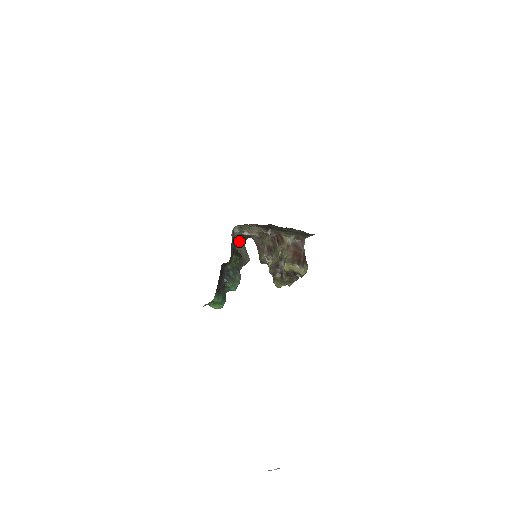
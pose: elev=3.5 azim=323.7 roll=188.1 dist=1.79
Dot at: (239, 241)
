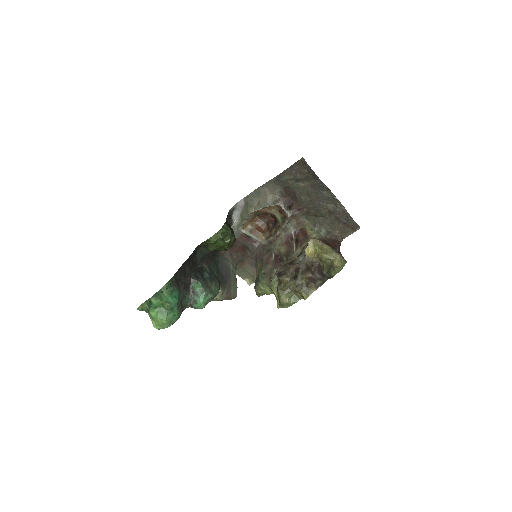
Dot at: (231, 251)
